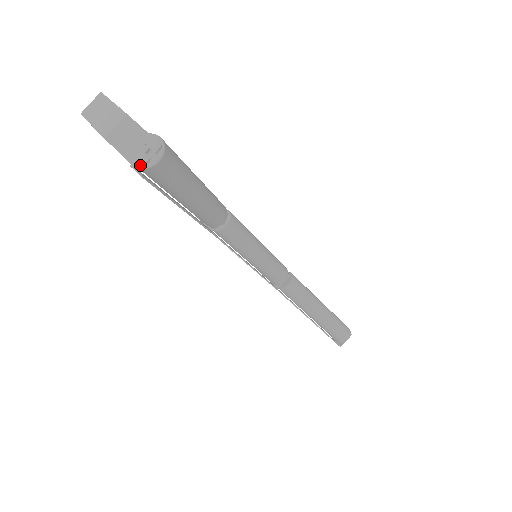
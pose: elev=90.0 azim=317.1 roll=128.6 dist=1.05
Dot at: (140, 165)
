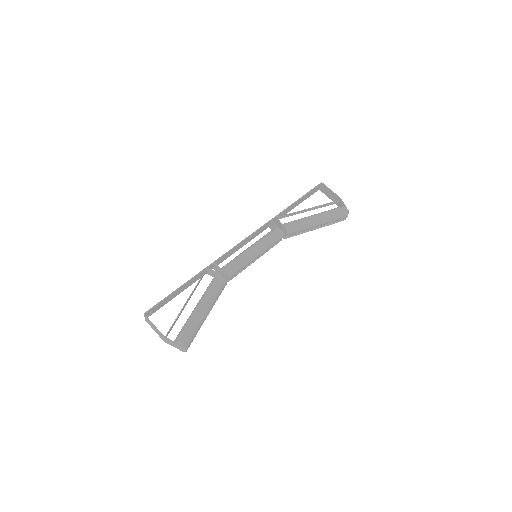
Dot at: (183, 351)
